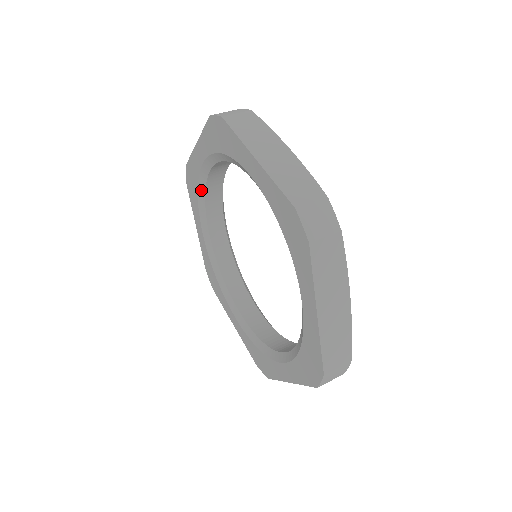
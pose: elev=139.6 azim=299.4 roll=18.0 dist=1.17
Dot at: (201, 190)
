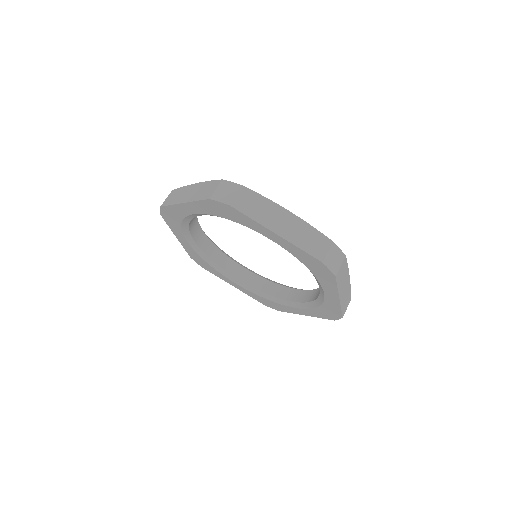
Dot at: (185, 222)
